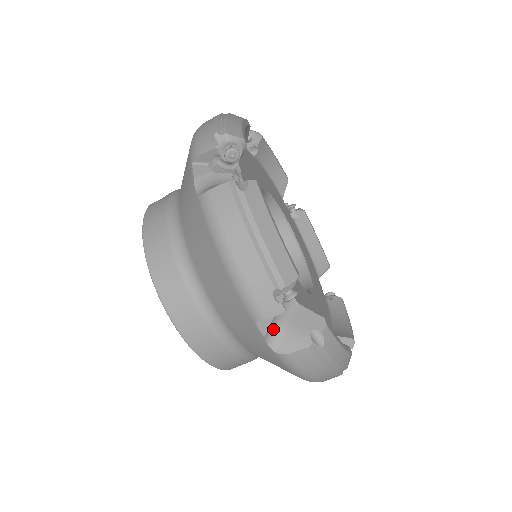
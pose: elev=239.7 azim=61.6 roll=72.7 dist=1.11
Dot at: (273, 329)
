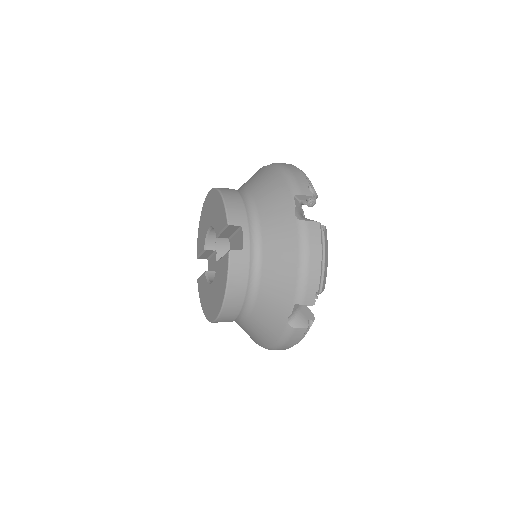
Dot at: occluded
